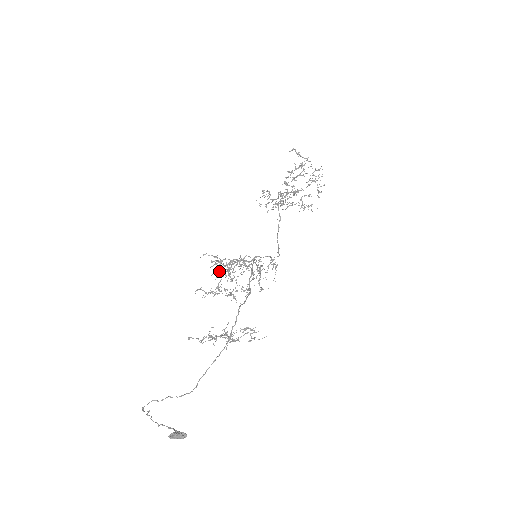
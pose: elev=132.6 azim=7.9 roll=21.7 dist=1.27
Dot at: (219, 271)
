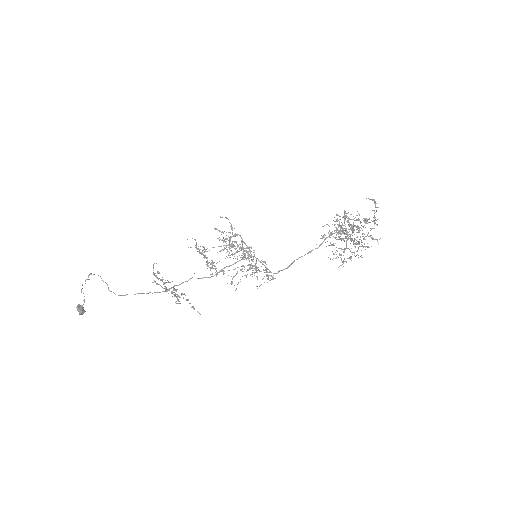
Dot at: (229, 240)
